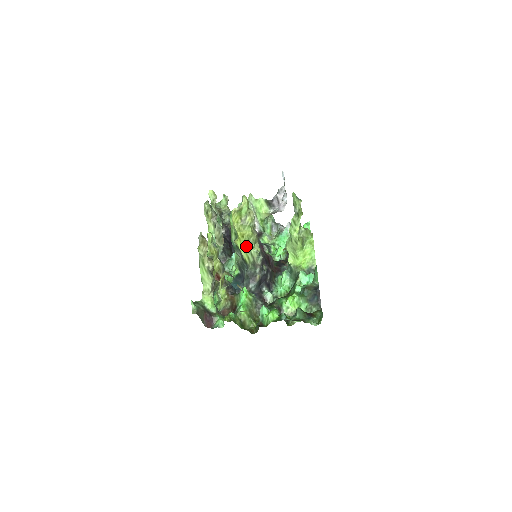
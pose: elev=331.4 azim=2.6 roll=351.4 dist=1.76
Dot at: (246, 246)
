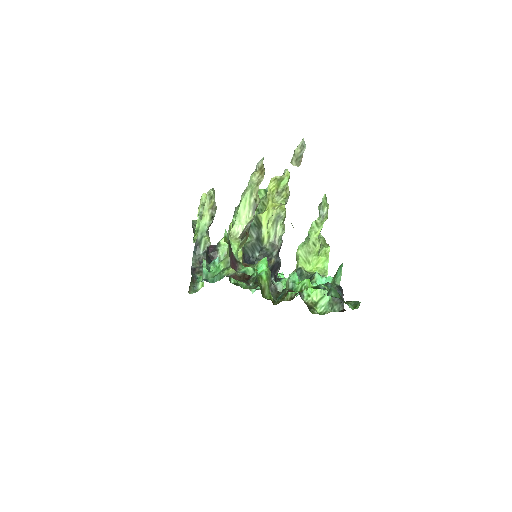
Dot at: (273, 220)
